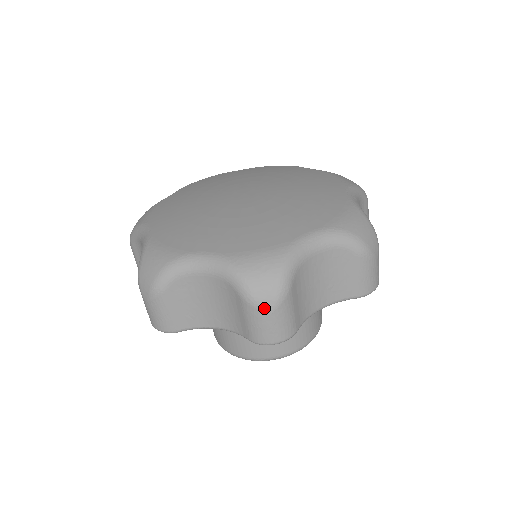
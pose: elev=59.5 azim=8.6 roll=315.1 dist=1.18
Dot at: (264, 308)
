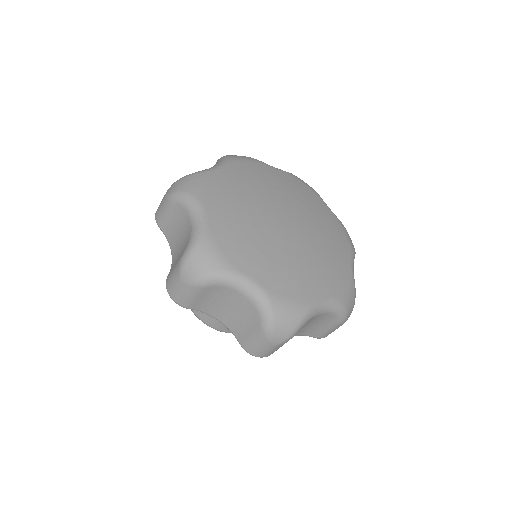
Dot at: (181, 275)
